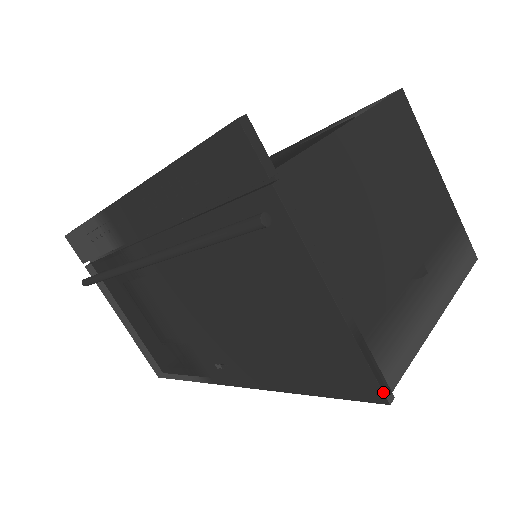
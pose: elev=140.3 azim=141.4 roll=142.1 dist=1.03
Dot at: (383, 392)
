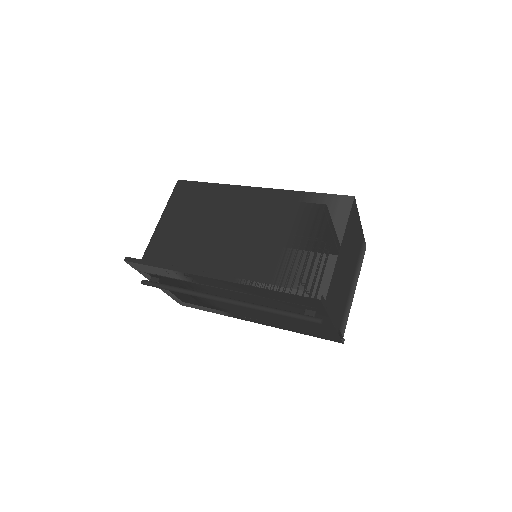
Dot at: (343, 342)
